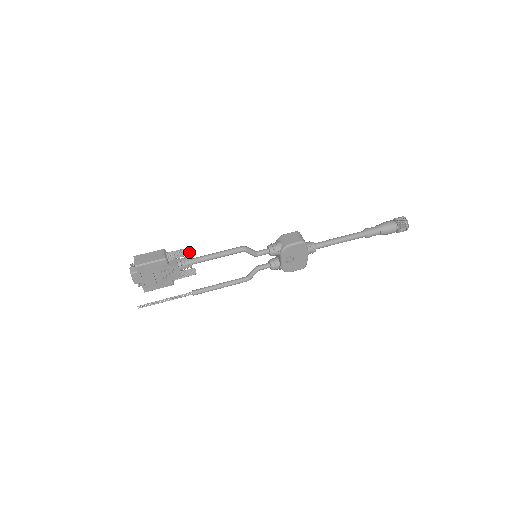
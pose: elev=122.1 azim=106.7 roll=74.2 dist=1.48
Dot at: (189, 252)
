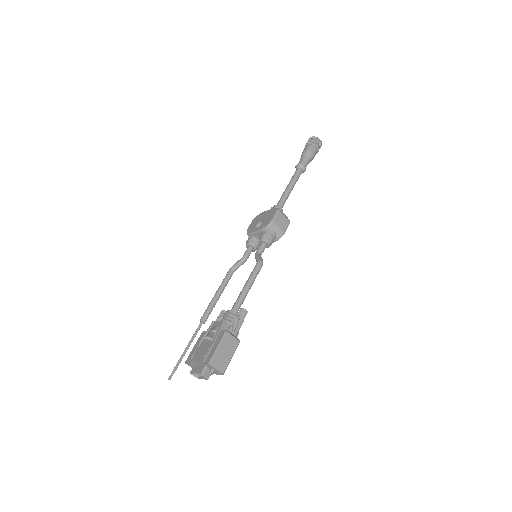
Dot at: (246, 314)
